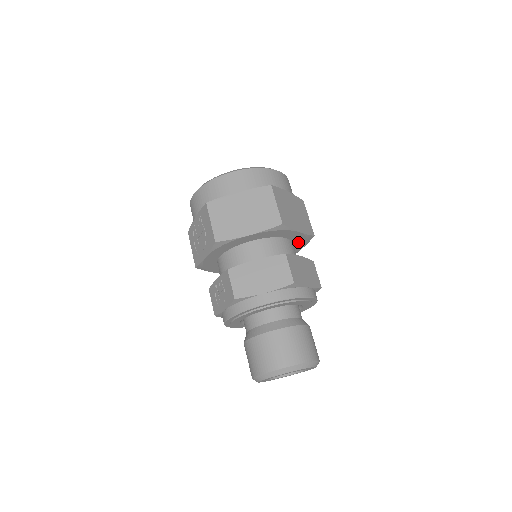
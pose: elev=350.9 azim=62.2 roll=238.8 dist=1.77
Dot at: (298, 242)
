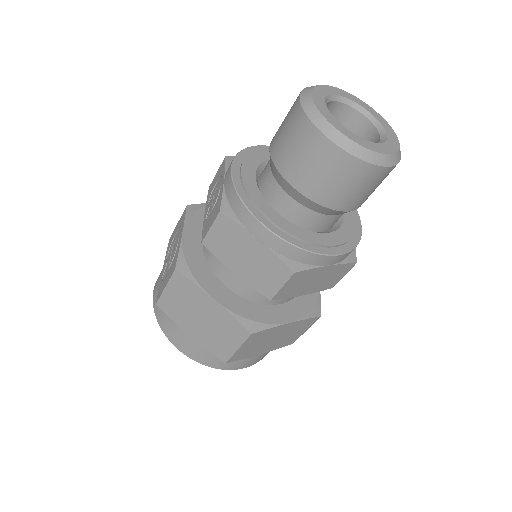
Dot at: occluded
